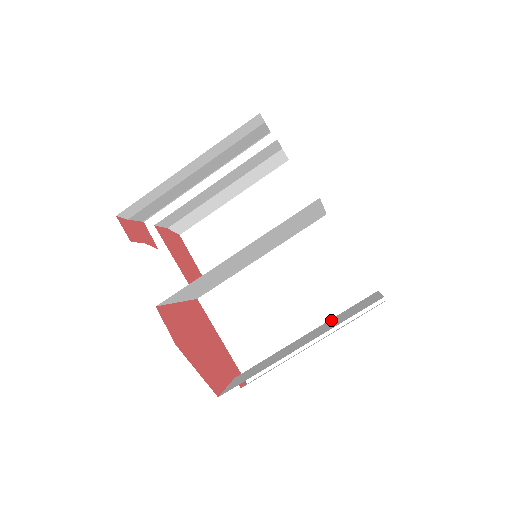
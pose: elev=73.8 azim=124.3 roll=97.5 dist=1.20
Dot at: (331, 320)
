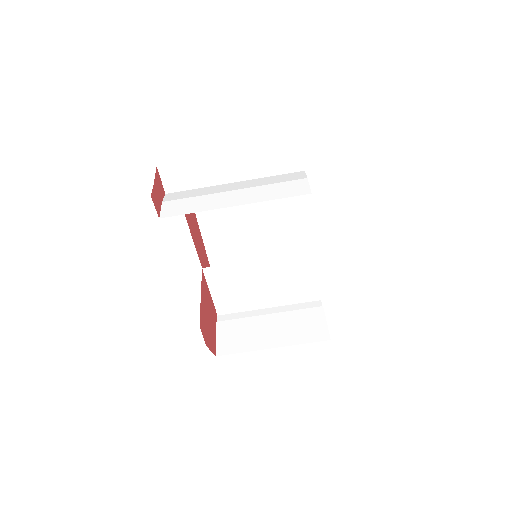
Dot at: (290, 316)
